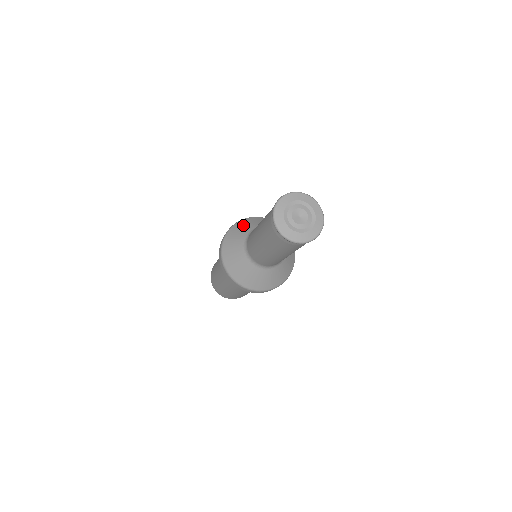
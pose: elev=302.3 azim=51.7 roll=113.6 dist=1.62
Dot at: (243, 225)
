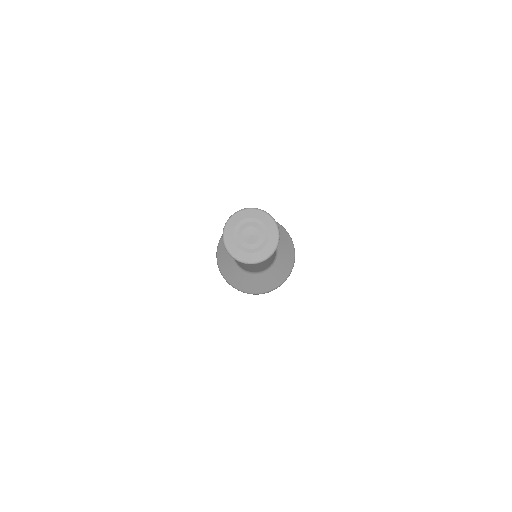
Dot at: occluded
